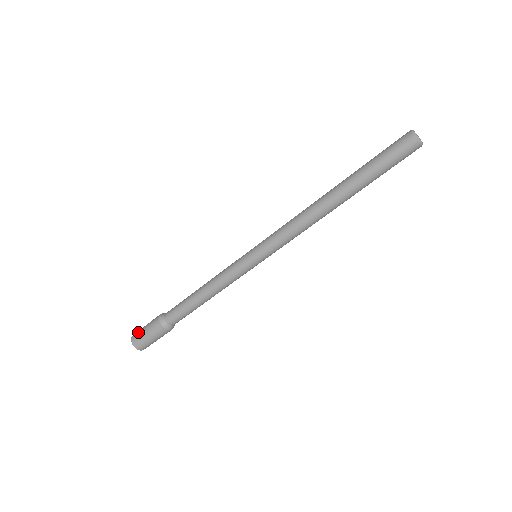
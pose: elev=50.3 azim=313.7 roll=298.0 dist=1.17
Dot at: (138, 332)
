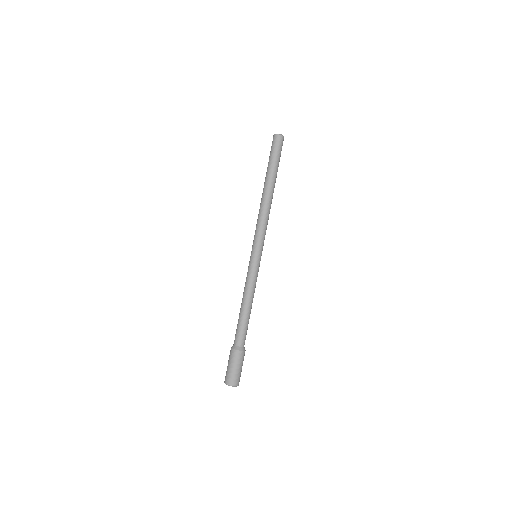
Dot at: occluded
